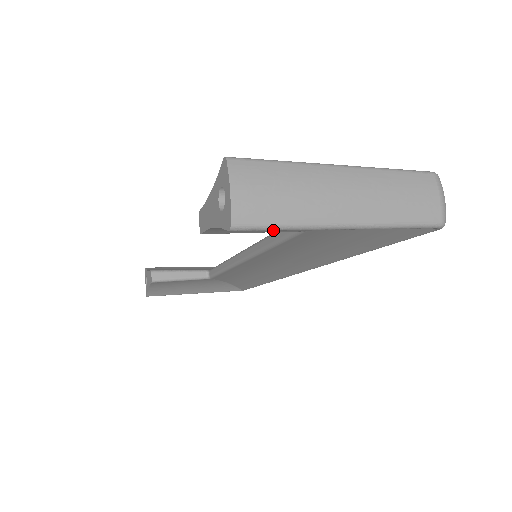
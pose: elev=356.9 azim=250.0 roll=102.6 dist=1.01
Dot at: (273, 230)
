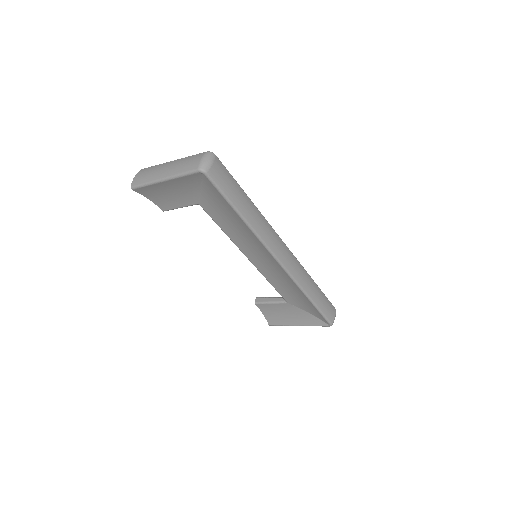
Dot at: (143, 187)
